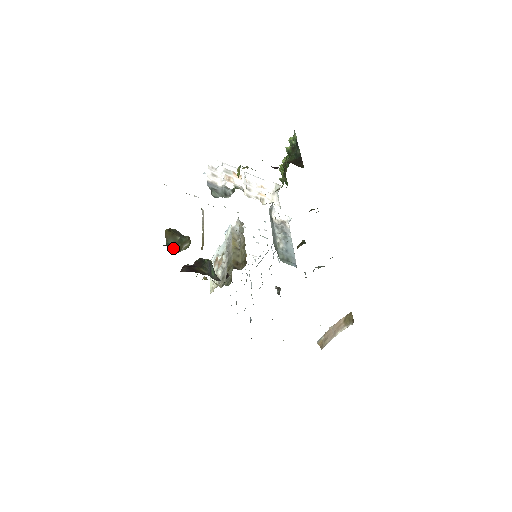
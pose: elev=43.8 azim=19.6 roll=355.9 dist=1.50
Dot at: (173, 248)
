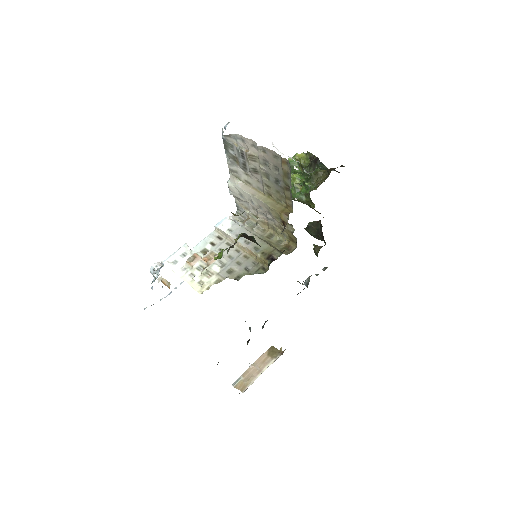
Dot at: occluded
